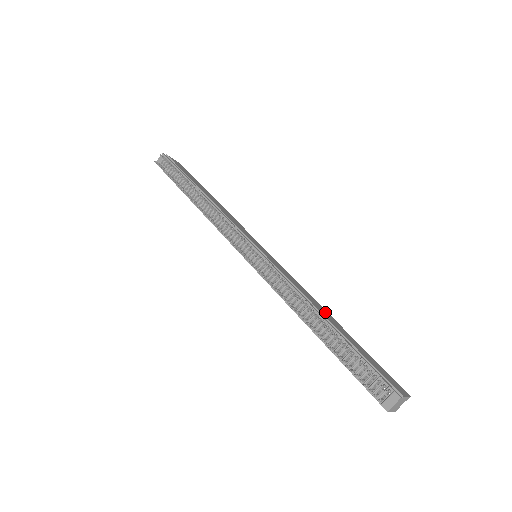
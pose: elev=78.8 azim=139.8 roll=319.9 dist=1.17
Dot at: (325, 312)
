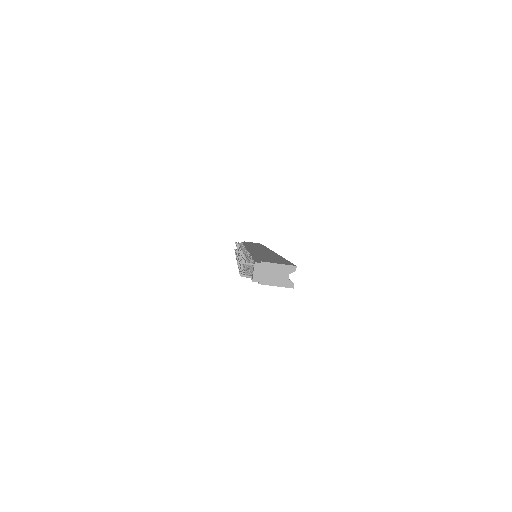
Dot at: (271, 255)
